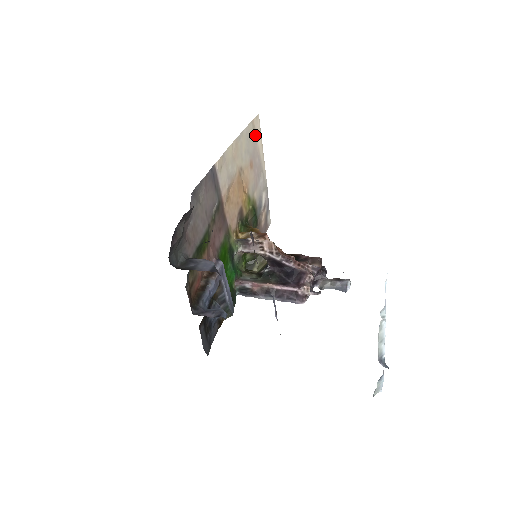
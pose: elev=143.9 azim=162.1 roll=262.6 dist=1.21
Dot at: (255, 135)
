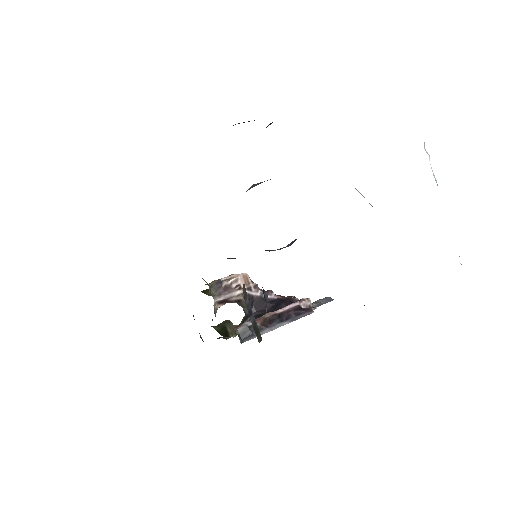
Dot at: occluded
